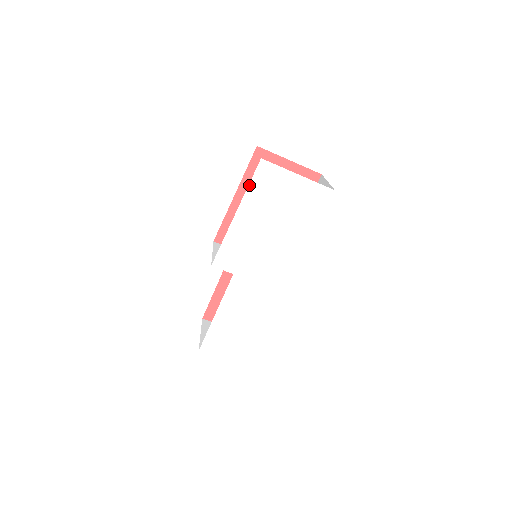
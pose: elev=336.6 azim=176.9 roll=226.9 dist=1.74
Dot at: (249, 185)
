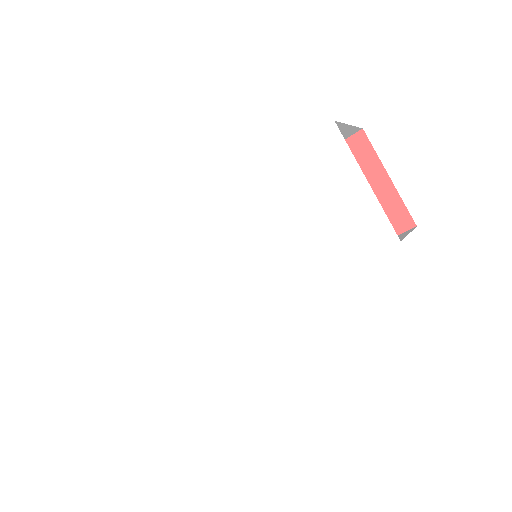
Dot at: (295, 147)
